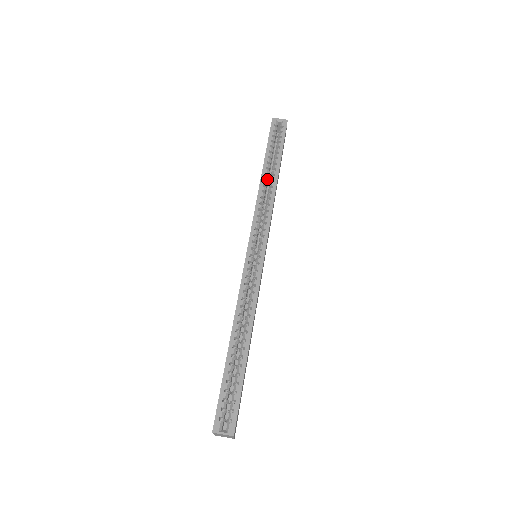
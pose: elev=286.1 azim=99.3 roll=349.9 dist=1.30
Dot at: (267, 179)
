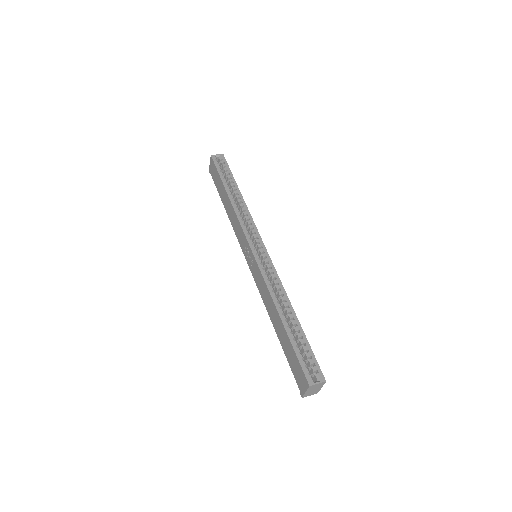
Dot at: (234, 198)
